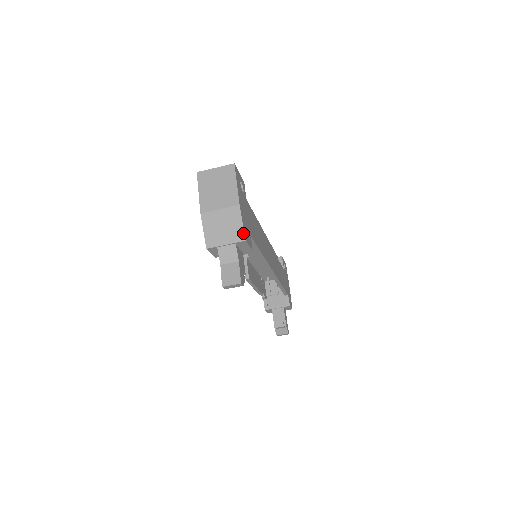
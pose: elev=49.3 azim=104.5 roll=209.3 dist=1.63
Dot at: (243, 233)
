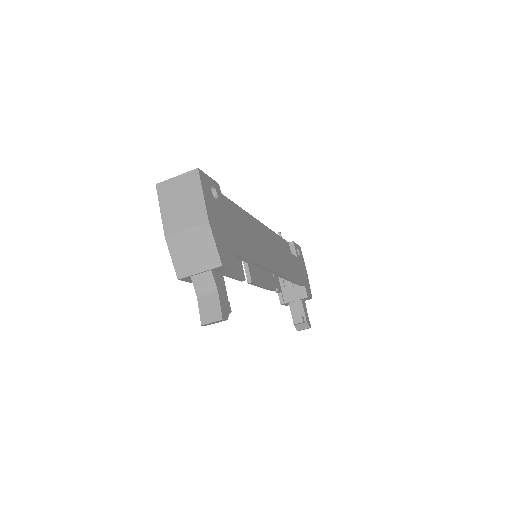
Dot at: (218, 257)
